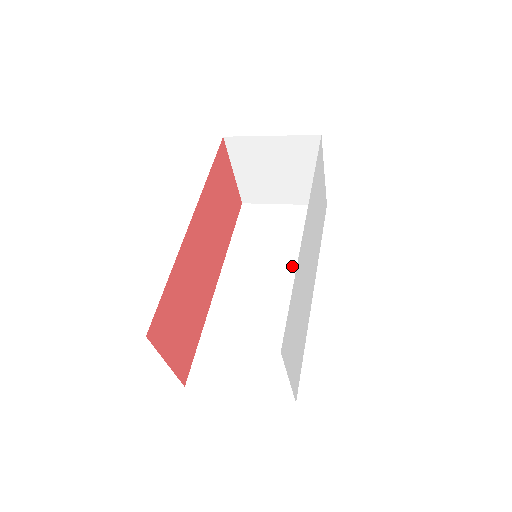
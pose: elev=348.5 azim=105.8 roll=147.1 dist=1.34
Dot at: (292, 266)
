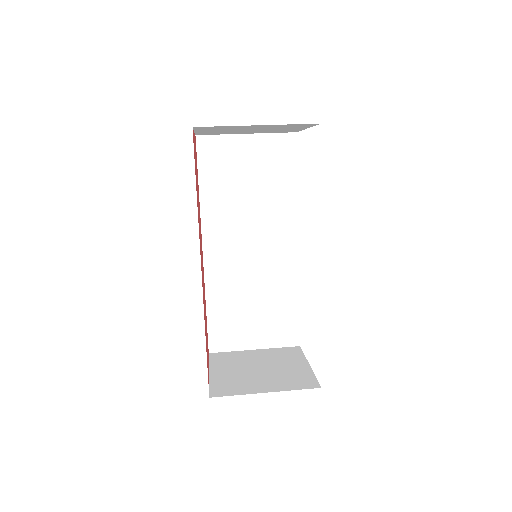
Dot at: (274, 221)
